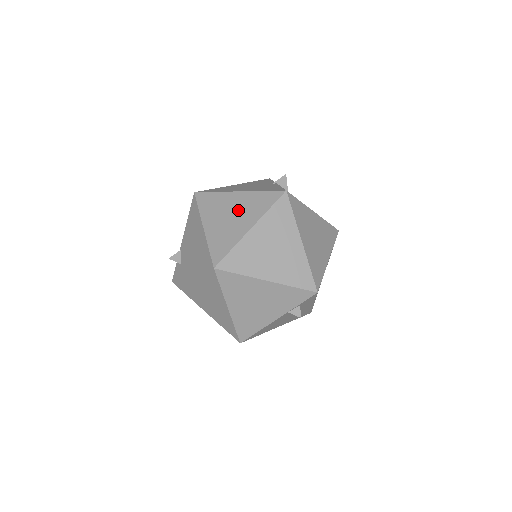
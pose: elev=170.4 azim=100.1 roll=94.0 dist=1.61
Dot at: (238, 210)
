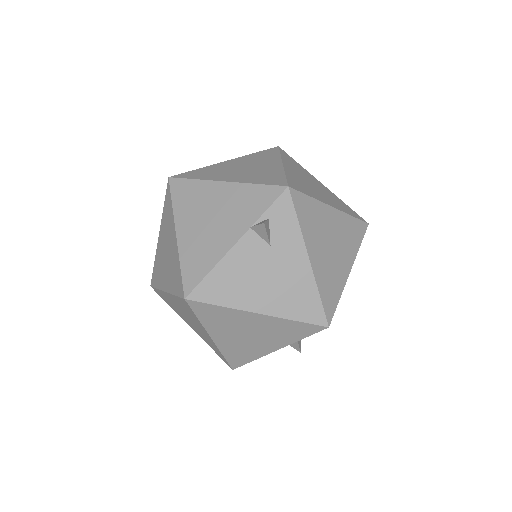
Dot at: occluded
